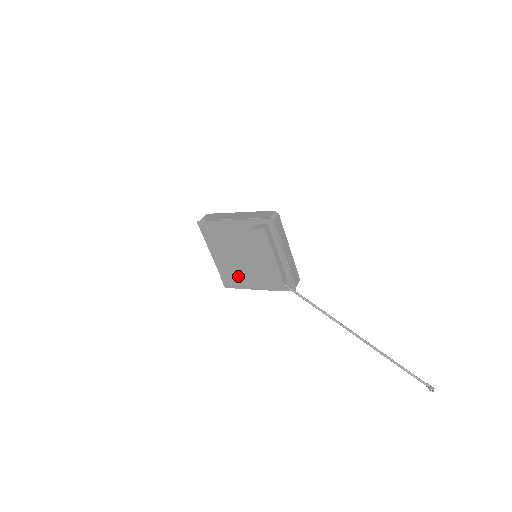
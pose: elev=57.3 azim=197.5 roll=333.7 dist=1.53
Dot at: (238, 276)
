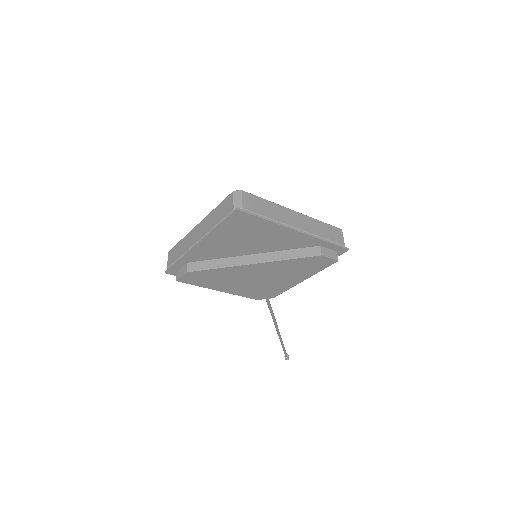
Dot at: (221, 278)
